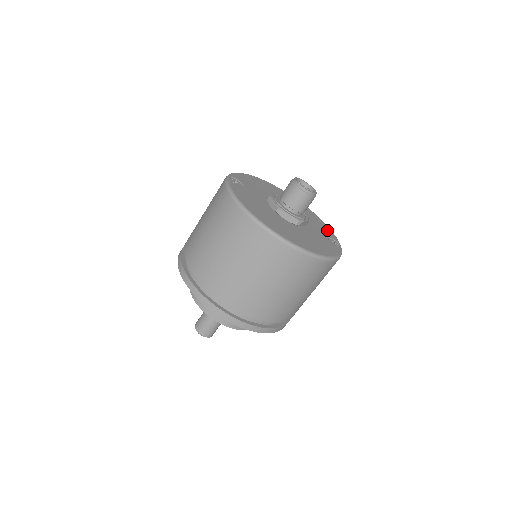
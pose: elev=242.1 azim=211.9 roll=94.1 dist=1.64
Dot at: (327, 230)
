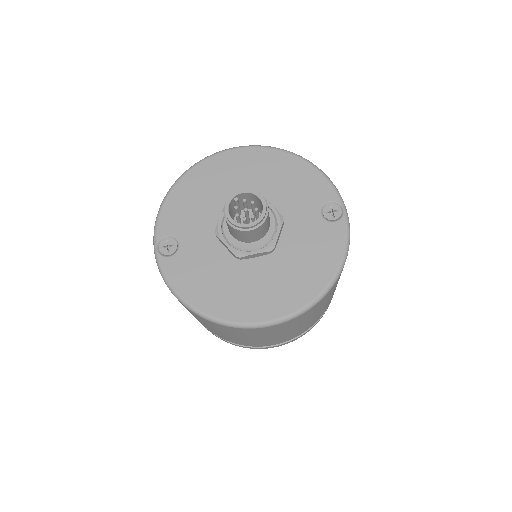
Dot at: (315, 184)
